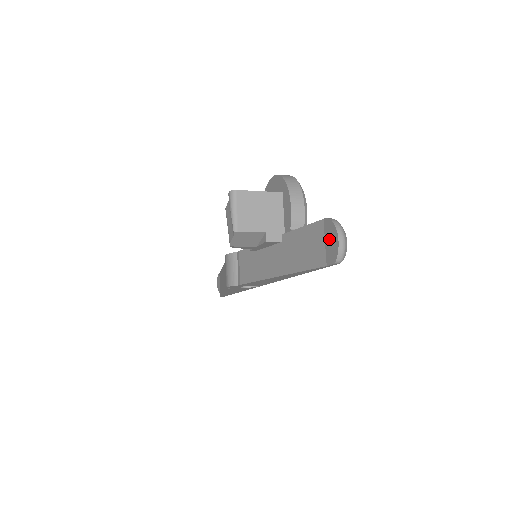
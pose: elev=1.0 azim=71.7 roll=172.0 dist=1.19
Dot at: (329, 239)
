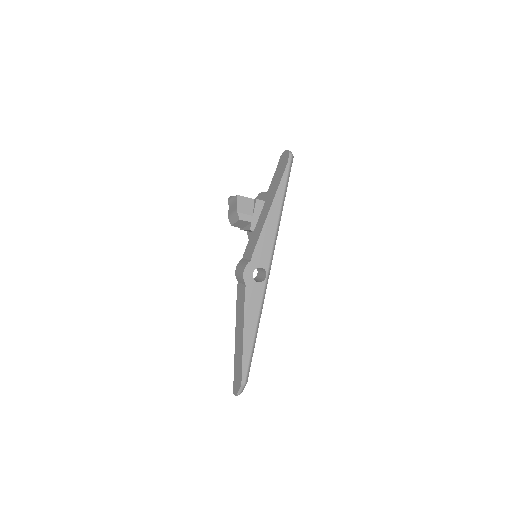
Dot at: (283, 159)
